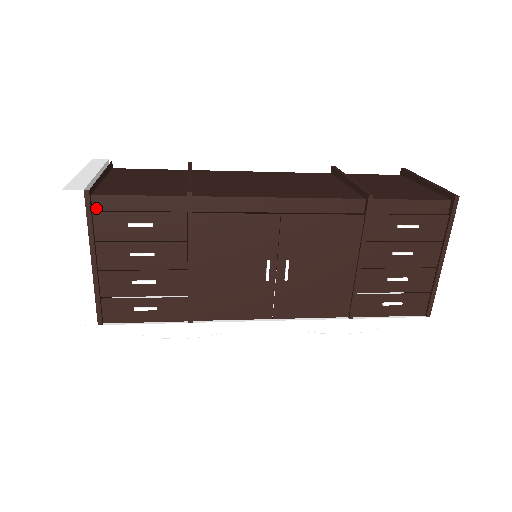
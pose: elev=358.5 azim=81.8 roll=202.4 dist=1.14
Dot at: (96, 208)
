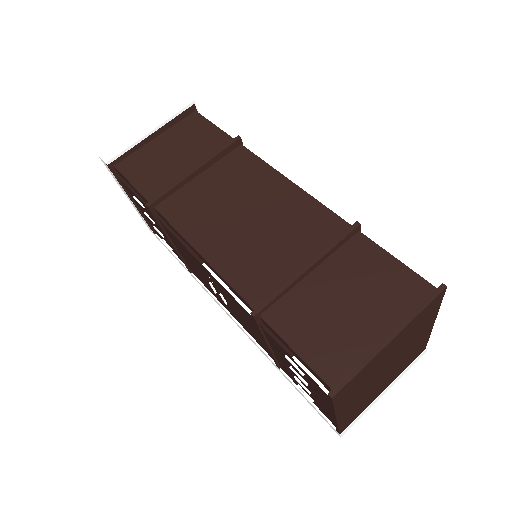
Dot at: (120, 175)
